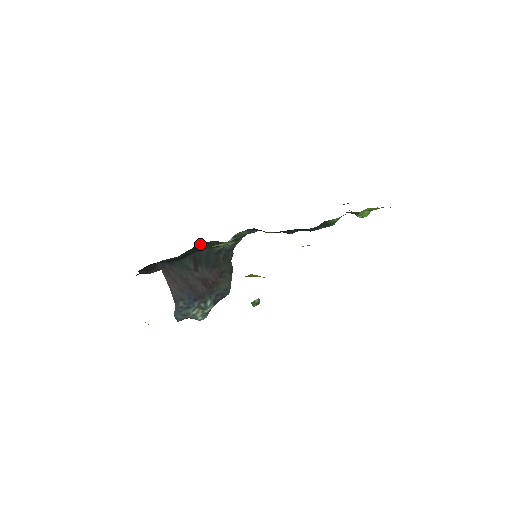
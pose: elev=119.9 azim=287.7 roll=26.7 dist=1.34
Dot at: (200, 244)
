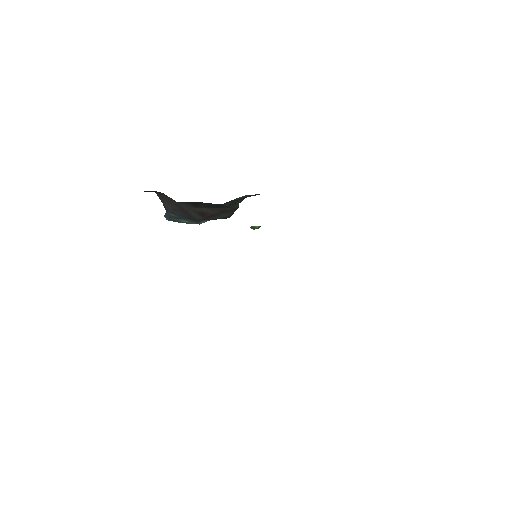
Dot at: occluded
